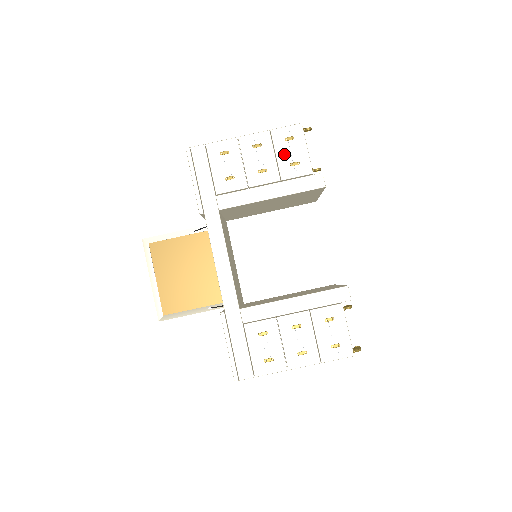
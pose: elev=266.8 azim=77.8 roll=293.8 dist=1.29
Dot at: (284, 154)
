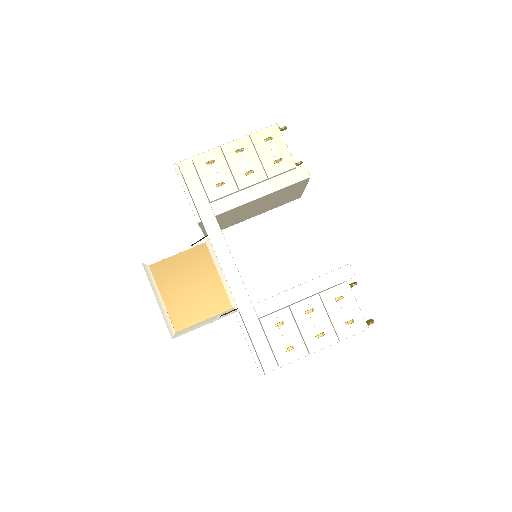
Dot at: (266, 154)
